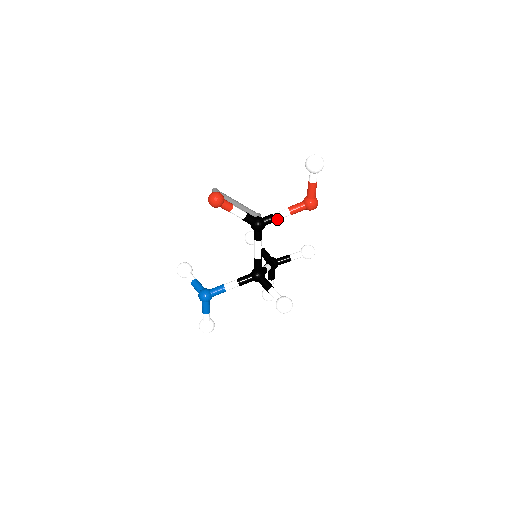
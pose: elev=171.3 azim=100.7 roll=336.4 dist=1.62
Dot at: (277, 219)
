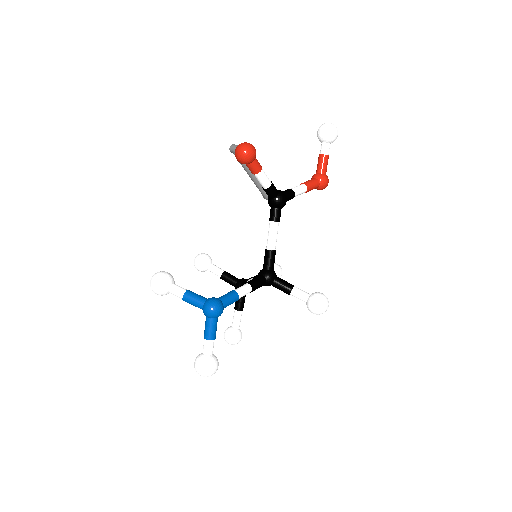
Dot at: (296, 194)
